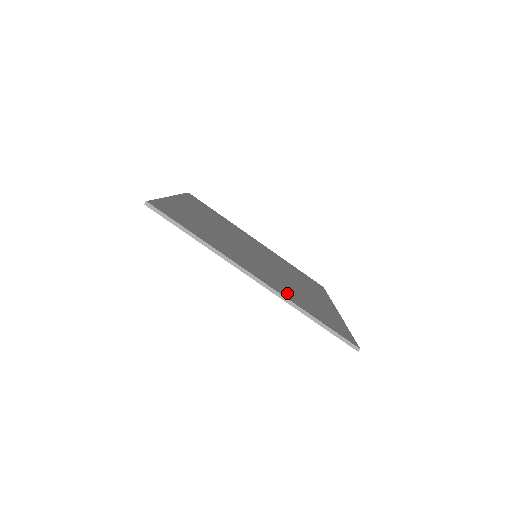
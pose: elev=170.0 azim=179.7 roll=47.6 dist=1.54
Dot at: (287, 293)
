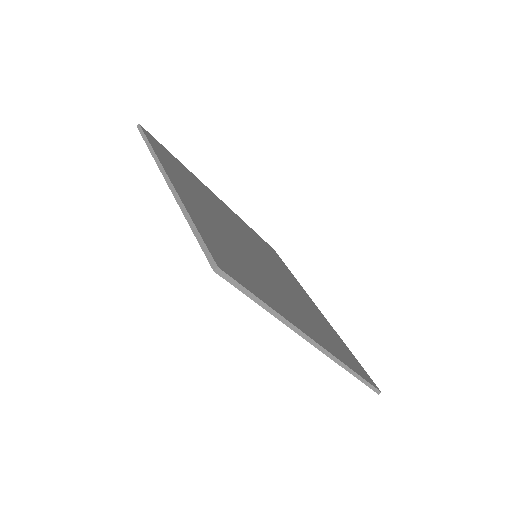
Dot at: (201, 216)
